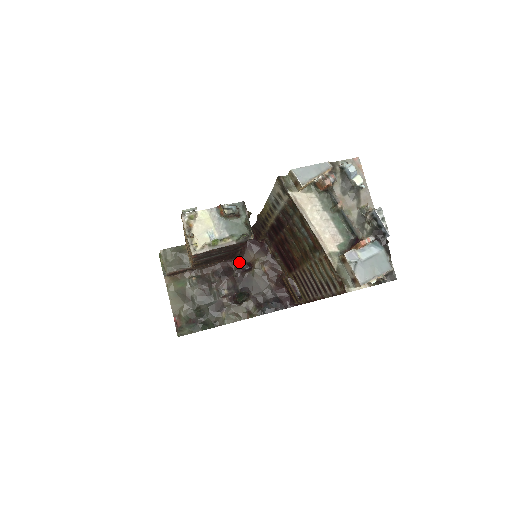
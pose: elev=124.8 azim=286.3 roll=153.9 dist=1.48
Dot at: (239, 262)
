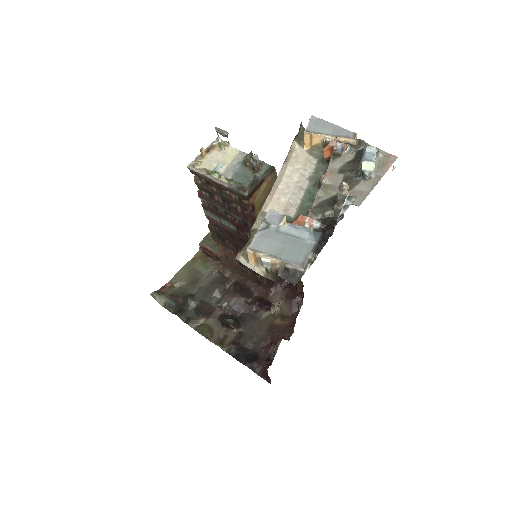
Dot at: (264, 295)
